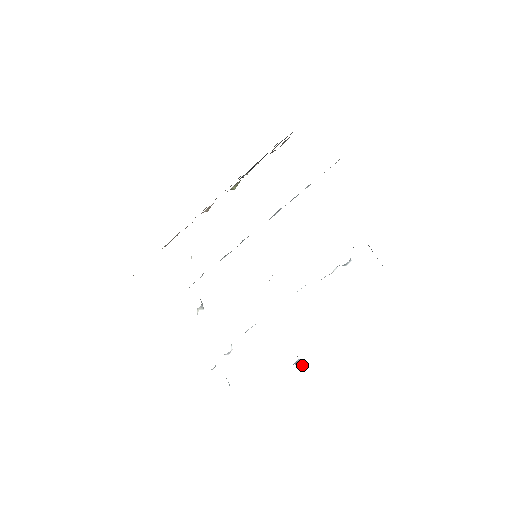
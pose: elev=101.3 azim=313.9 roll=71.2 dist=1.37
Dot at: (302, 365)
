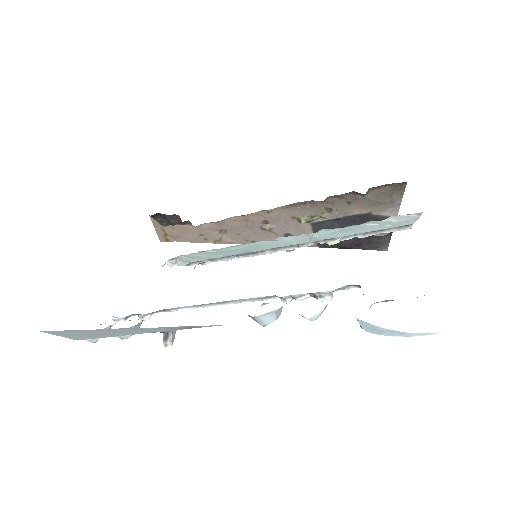
Dot at: (168, 342)
